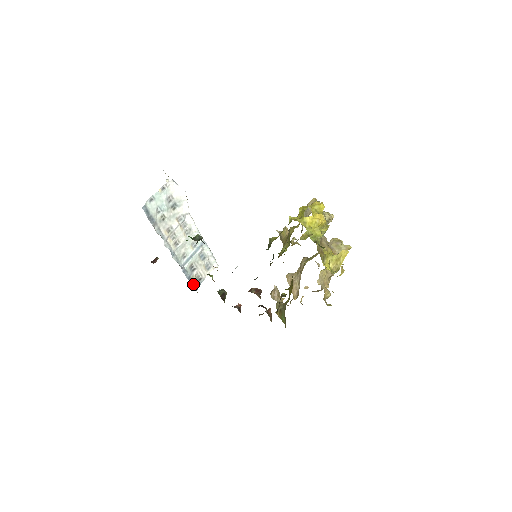
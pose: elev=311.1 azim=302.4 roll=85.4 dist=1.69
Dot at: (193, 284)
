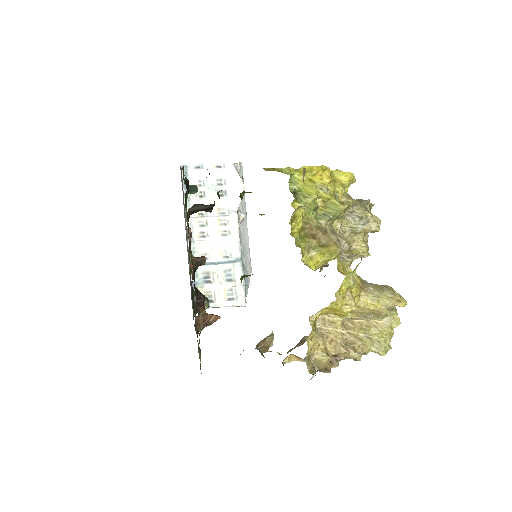
Dot at: occluded
